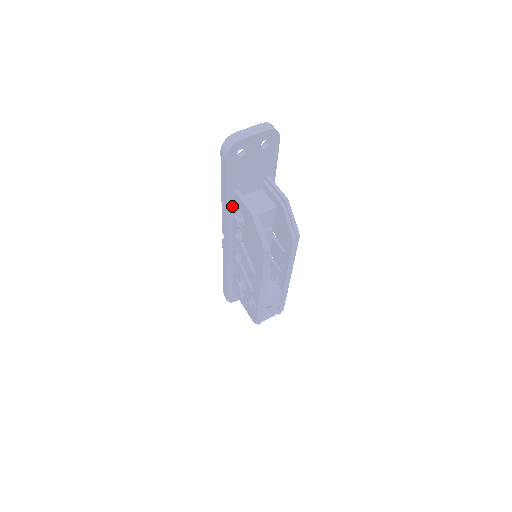
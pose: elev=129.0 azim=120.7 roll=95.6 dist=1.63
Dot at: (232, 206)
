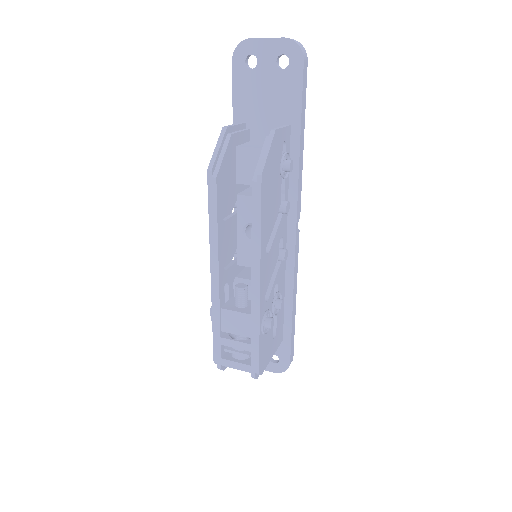
Dot at: occluded
